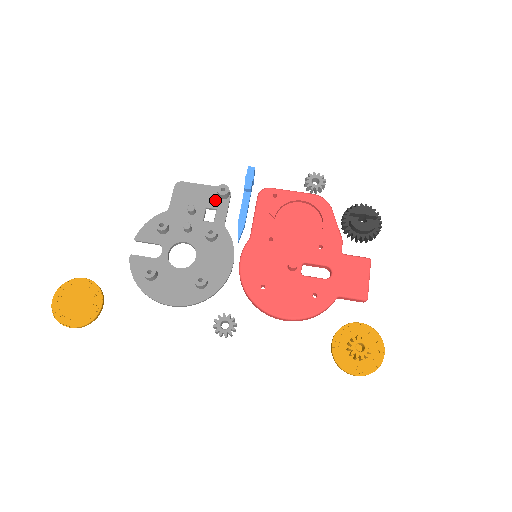
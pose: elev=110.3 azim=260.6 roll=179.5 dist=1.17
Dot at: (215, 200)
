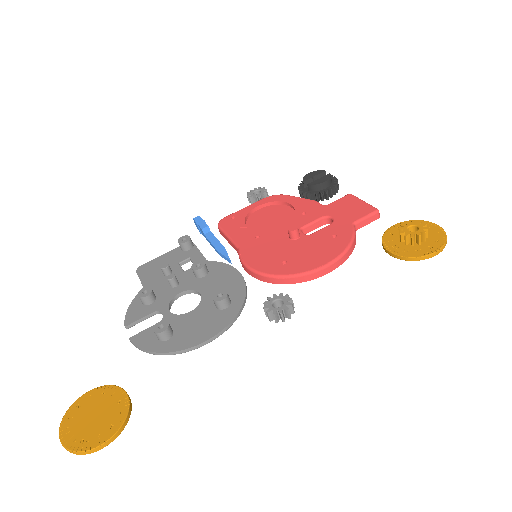
Dot at: (183, 255)
